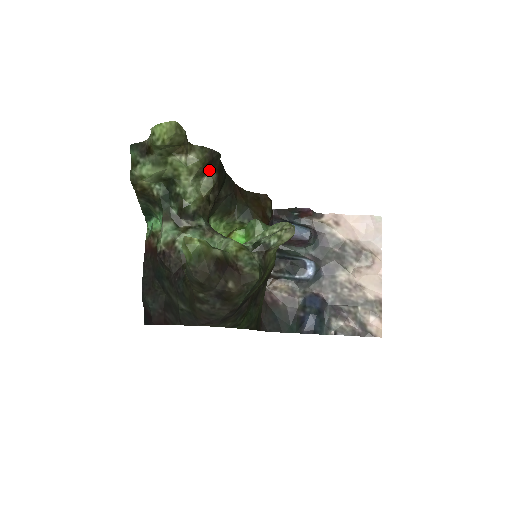
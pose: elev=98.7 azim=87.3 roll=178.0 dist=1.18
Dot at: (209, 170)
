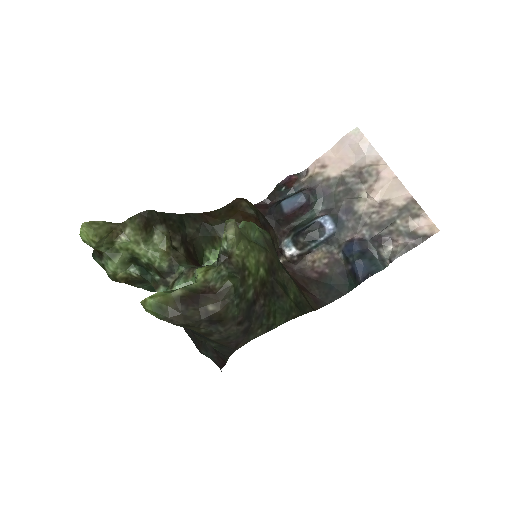
Dot at: (153, 228)
